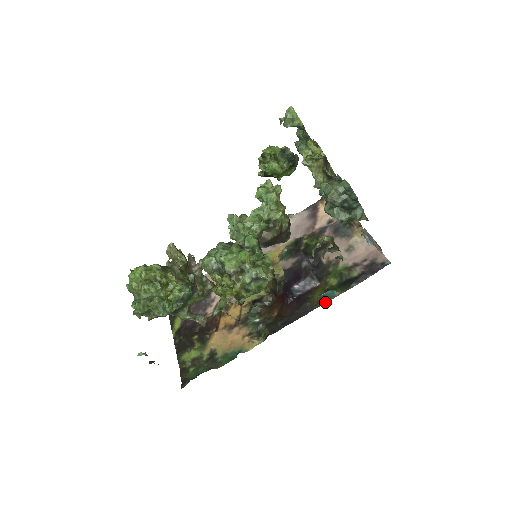
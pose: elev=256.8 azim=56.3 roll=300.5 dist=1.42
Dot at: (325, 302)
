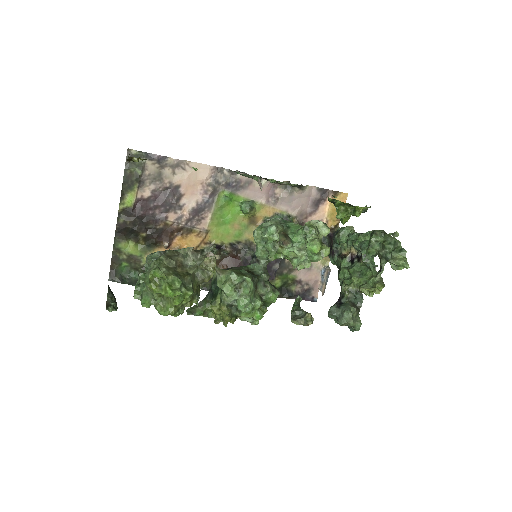
Dot at: occluded
